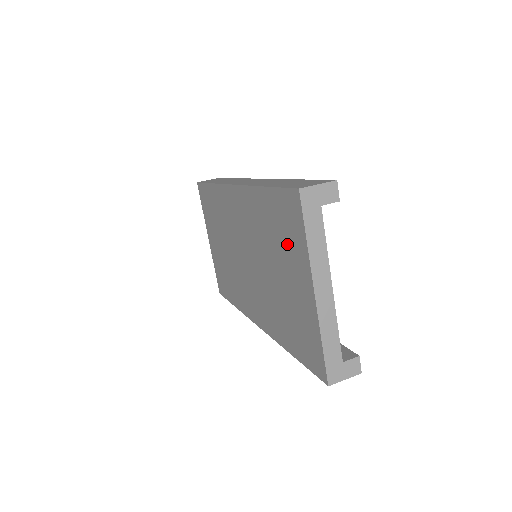
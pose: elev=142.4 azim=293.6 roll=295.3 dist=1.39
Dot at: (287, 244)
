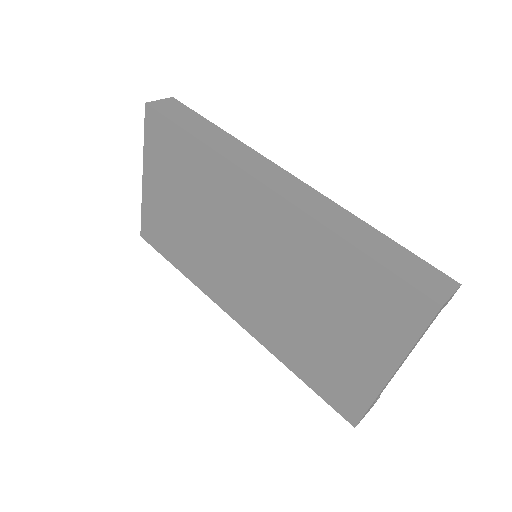
Dot at: (368, 318)
